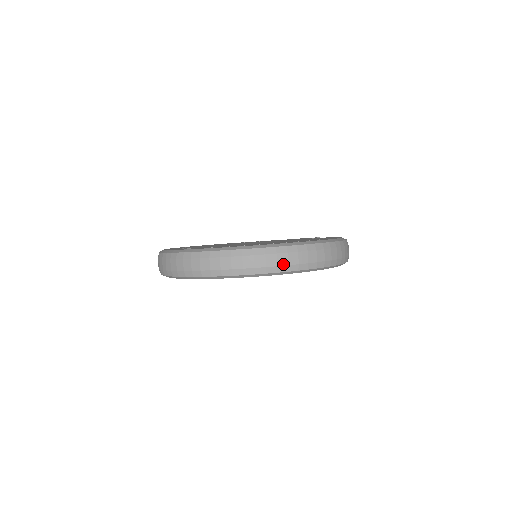
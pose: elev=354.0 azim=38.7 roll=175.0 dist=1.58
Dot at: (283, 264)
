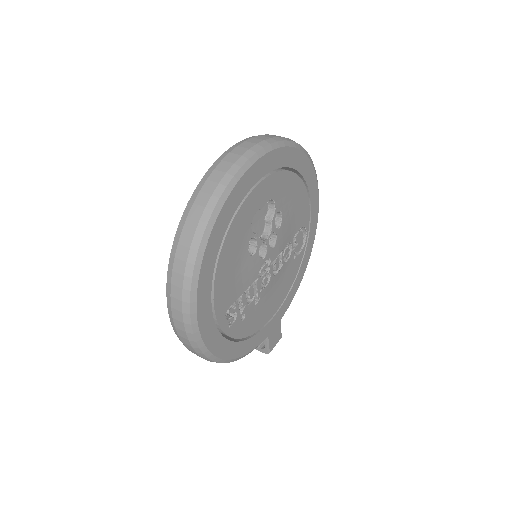
Dot at: occluded
